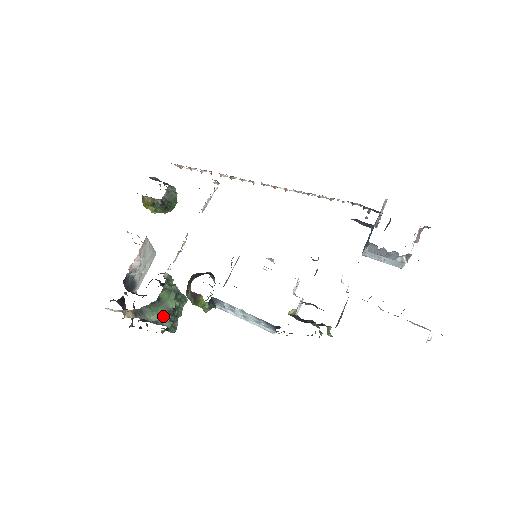
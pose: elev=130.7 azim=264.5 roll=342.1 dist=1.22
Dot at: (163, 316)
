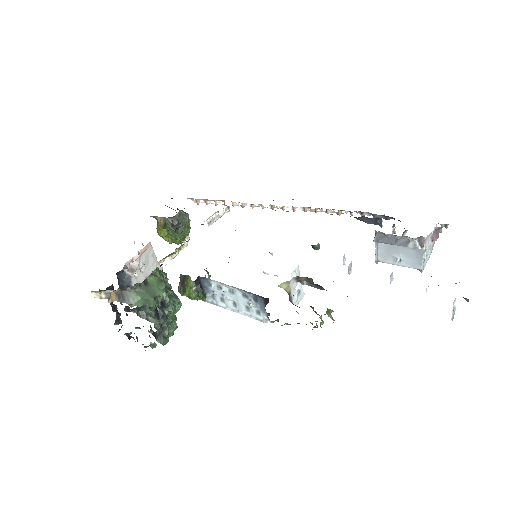
Dot at: (148, 302)
